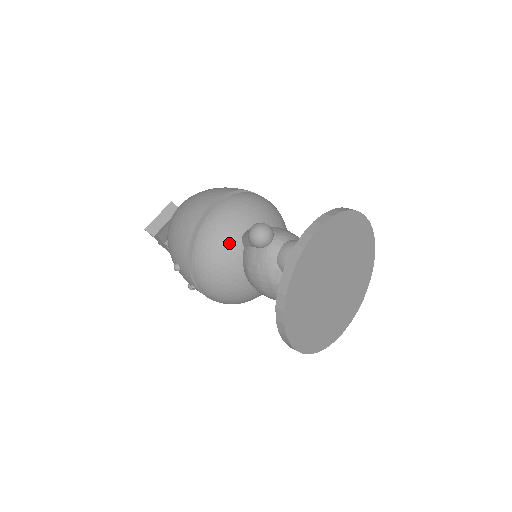
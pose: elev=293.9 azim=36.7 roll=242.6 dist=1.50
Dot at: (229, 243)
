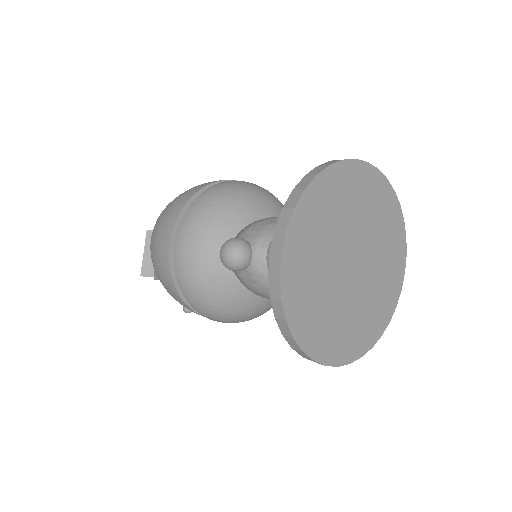
Dot at: (213, 274)
